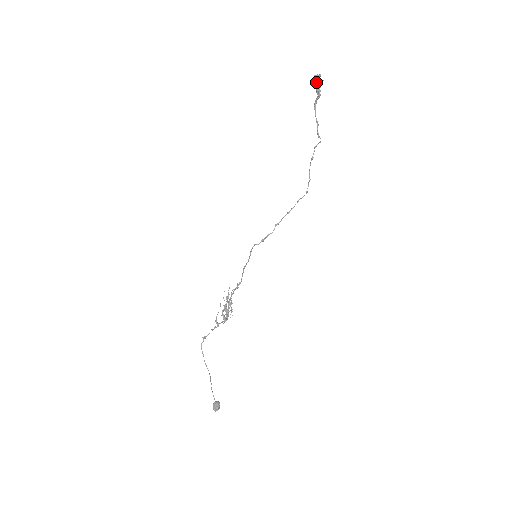
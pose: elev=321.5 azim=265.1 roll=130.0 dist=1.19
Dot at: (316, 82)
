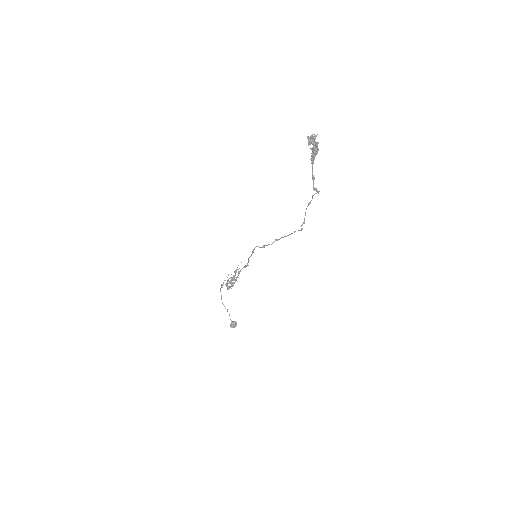
Dot at: (309, 144)
